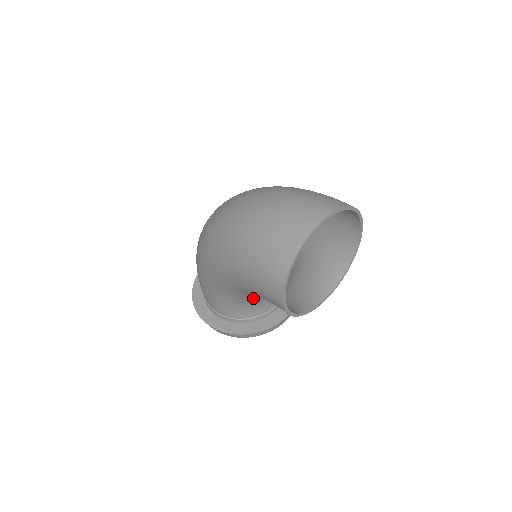
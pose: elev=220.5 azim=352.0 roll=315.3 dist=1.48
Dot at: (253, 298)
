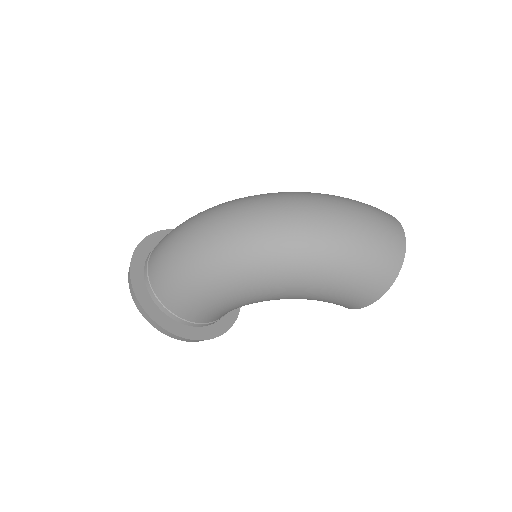
Dot at: occluded
